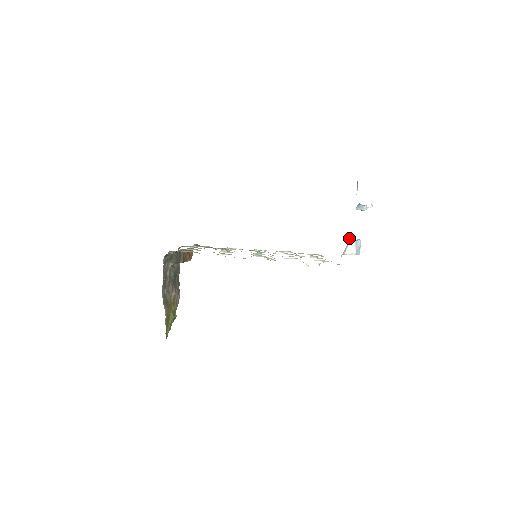
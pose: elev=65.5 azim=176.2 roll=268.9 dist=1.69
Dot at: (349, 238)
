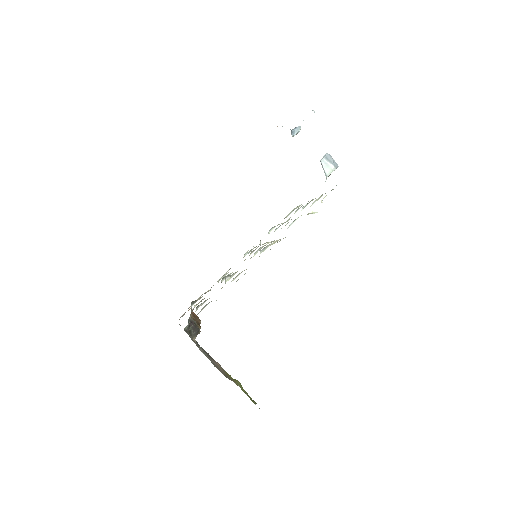
Dot at: occluded
